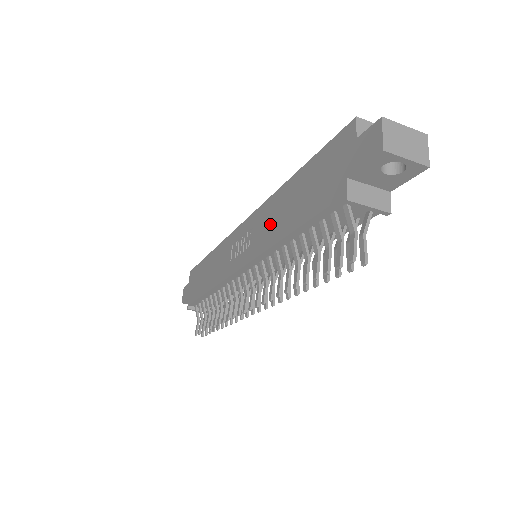
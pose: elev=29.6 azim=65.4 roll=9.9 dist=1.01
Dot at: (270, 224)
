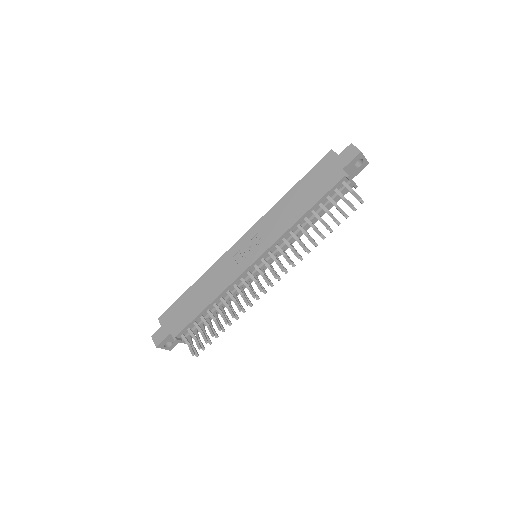
Dot at: (281, 219)
